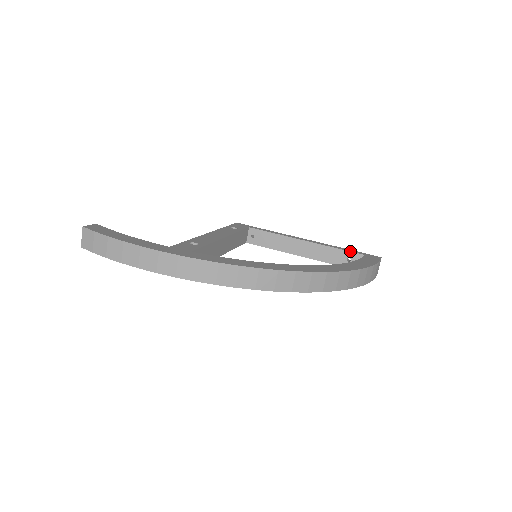
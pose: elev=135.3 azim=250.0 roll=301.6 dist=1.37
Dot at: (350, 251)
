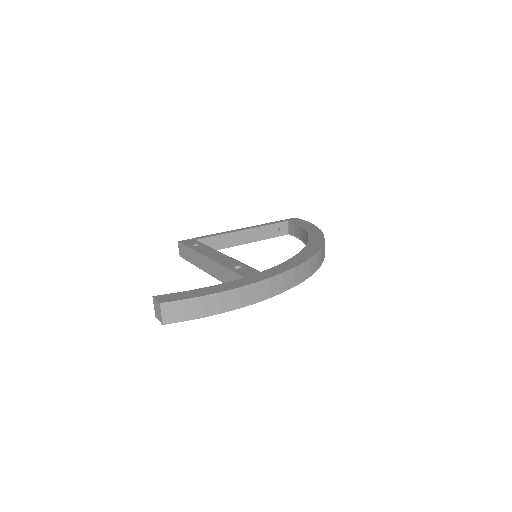
Dot at: (278, 223)
